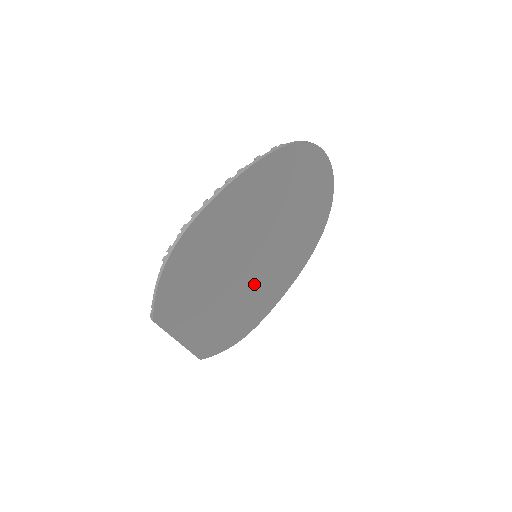
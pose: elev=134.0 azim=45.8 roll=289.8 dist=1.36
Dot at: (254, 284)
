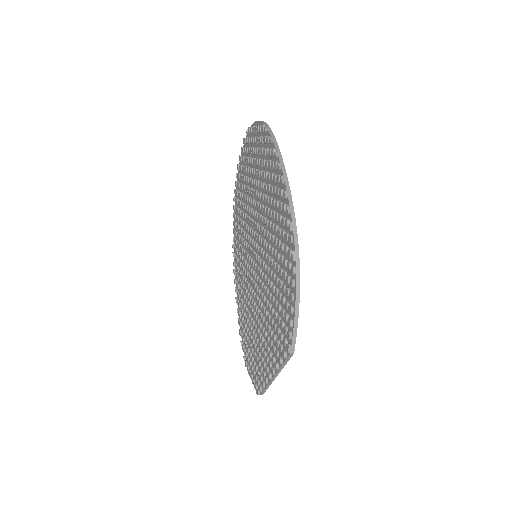
Dot at: occluded
